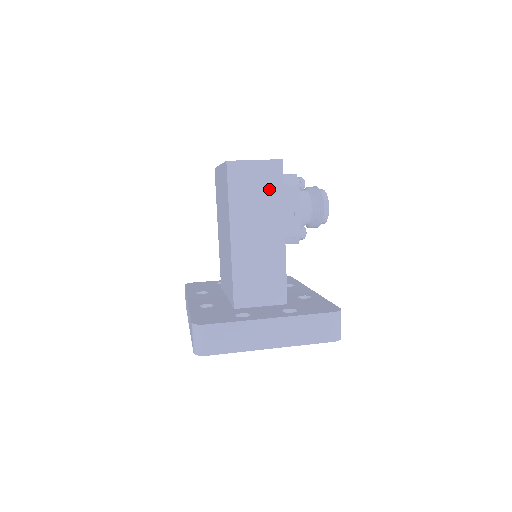
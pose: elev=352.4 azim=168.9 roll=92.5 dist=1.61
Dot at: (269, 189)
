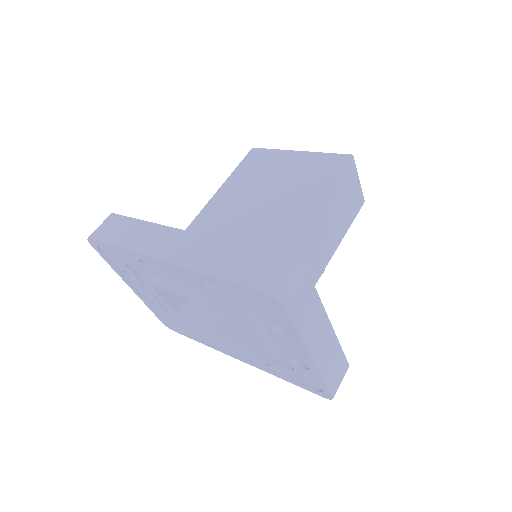
Dot at: (349, 211)
